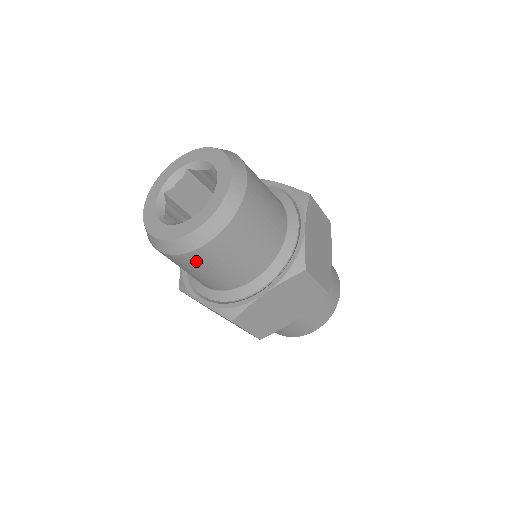
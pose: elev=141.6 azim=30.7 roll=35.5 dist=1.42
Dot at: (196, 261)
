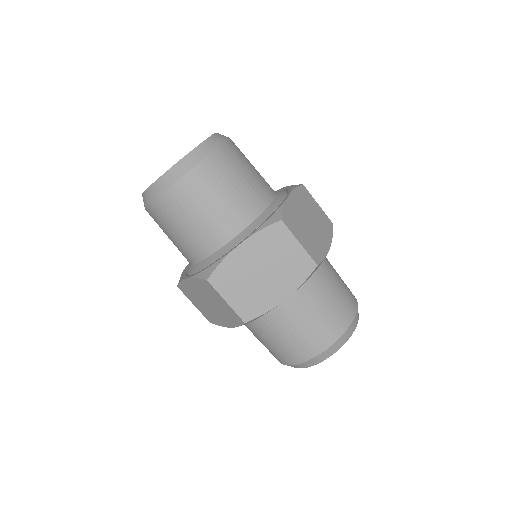
Dot at: (173, 206)
